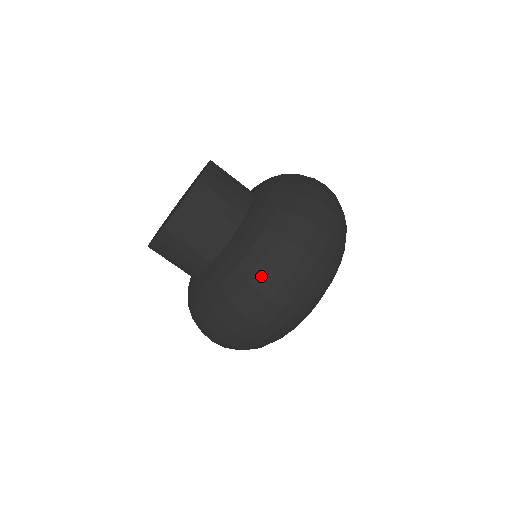
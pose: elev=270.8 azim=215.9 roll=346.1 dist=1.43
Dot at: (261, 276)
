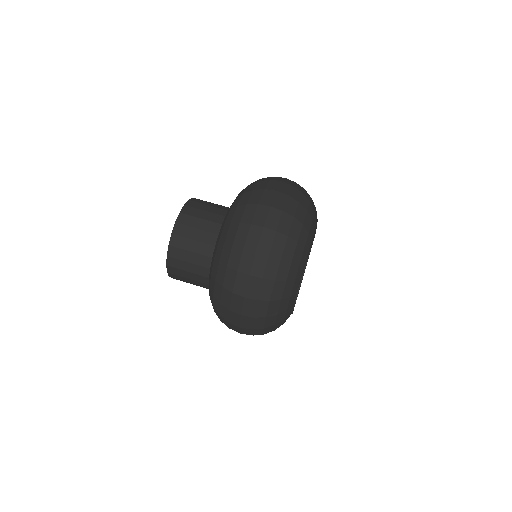
Dot at: (227, 300)
